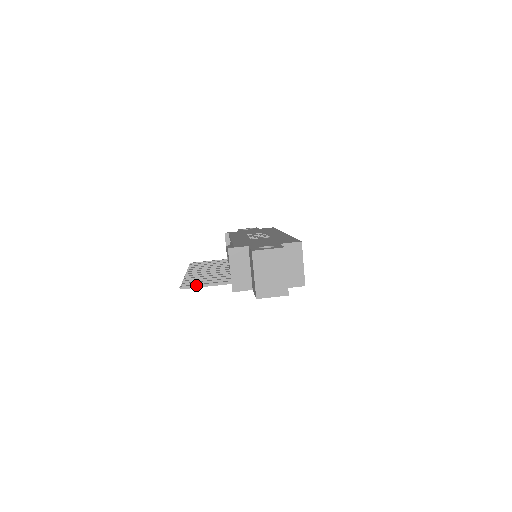
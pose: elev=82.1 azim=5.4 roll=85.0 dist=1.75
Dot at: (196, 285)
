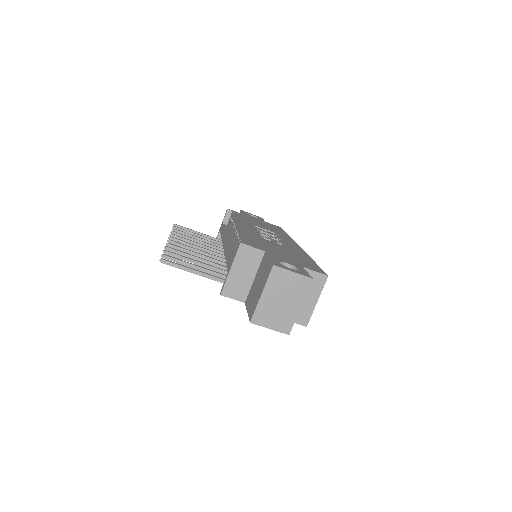
Dot at: (181, 266)
